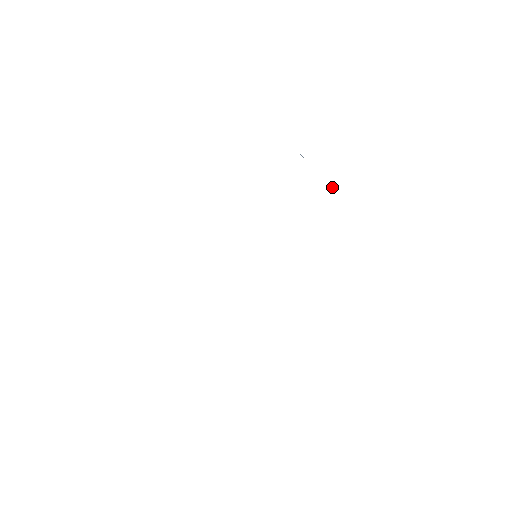
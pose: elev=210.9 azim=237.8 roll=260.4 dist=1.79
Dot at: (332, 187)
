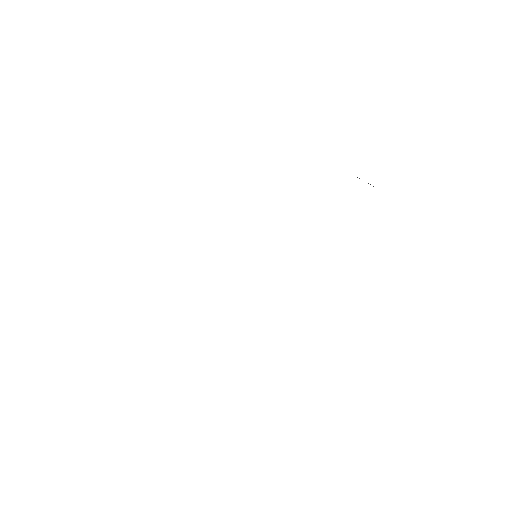
Dot at: occluded
